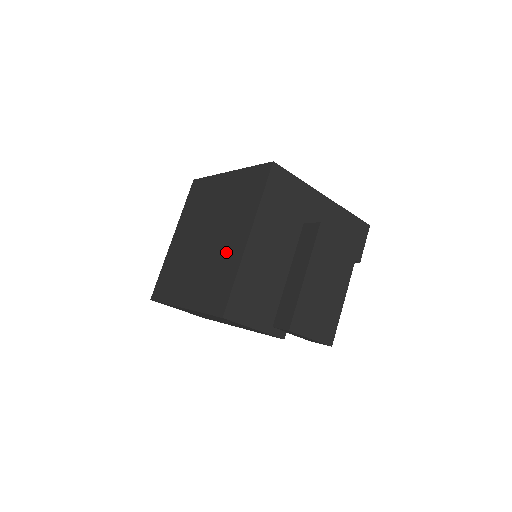
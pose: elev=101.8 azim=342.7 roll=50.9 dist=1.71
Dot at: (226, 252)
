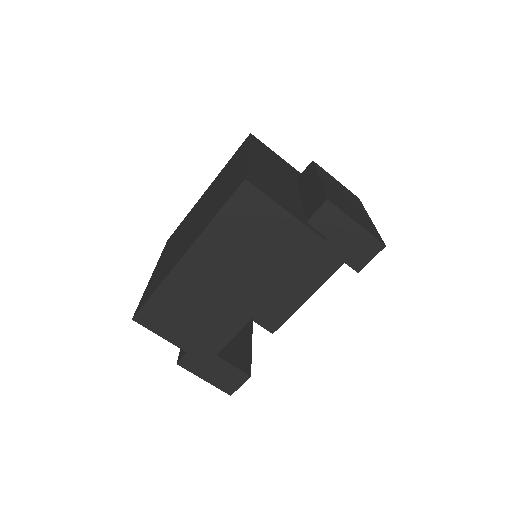
Dot at: (227, 182)
